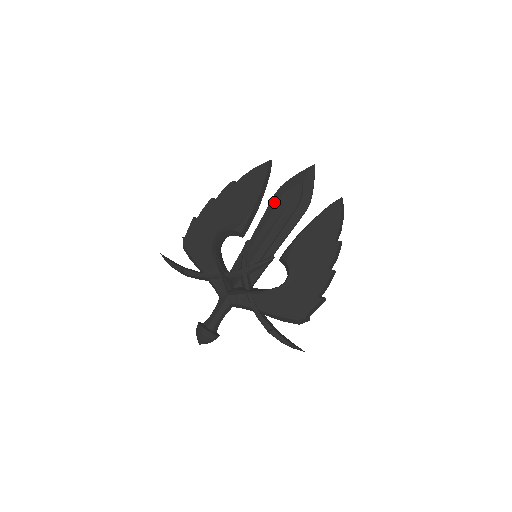
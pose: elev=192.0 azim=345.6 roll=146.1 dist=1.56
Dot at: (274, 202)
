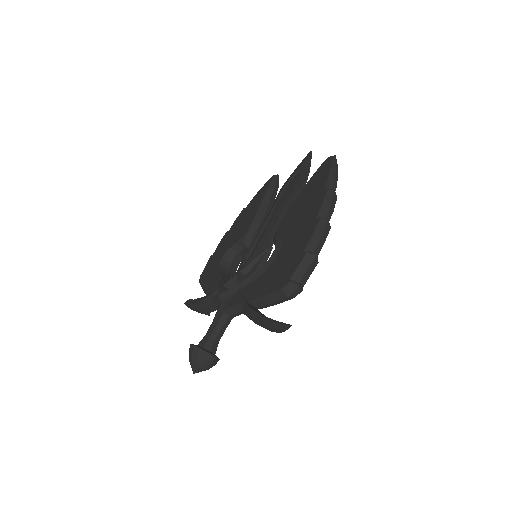
Dot at: (275, 201)
